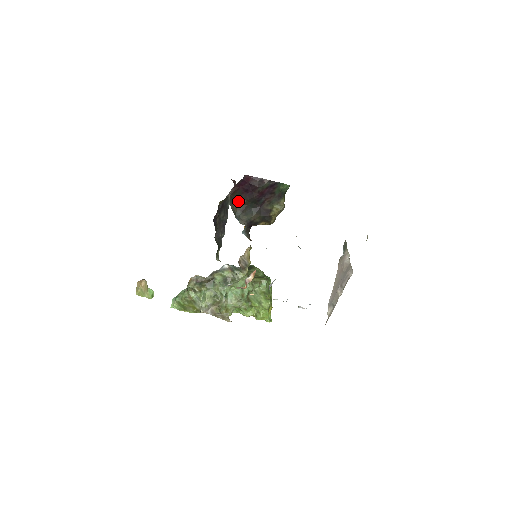
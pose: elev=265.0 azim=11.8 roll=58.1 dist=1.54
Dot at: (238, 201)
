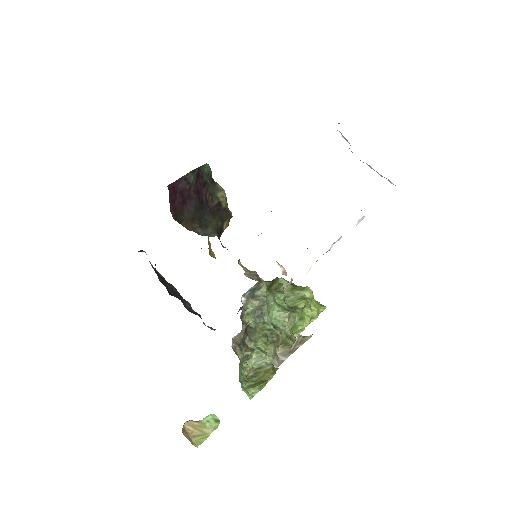
Dot at: (187, 221)
